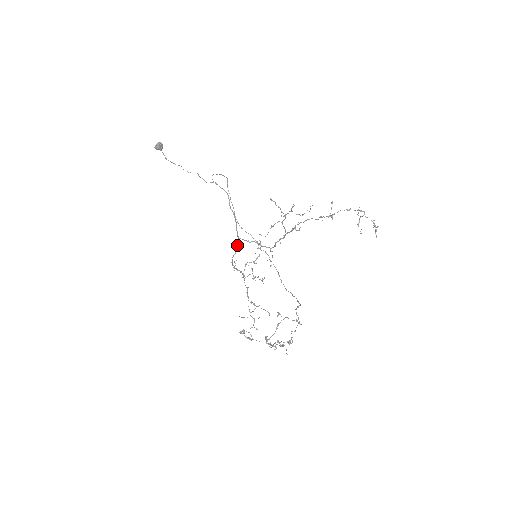
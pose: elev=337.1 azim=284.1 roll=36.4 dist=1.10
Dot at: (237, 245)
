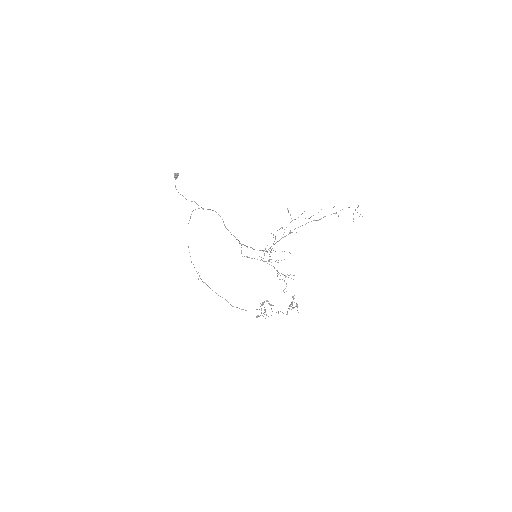
Dot at: occluded
